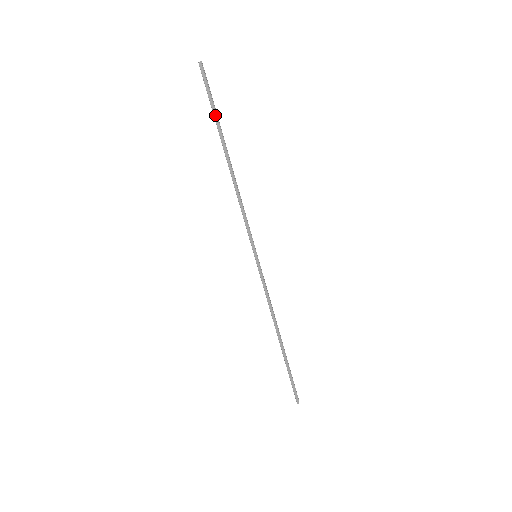
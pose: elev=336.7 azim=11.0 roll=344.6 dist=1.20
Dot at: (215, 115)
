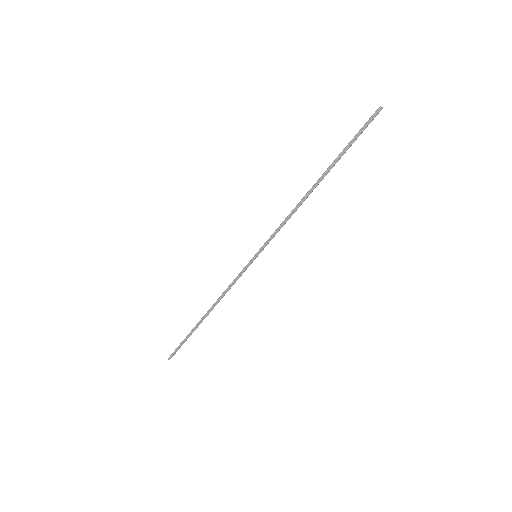
Dot at: (346, 149)
